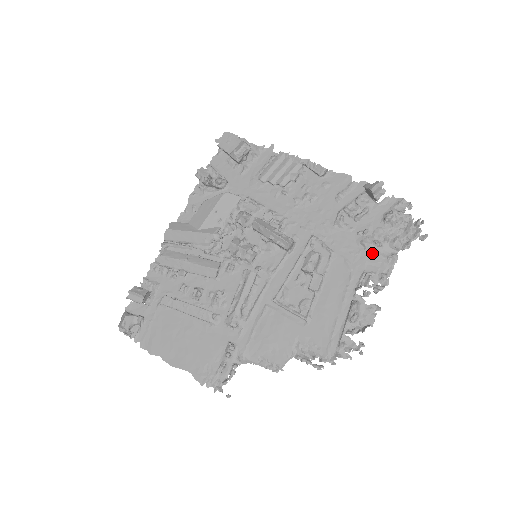
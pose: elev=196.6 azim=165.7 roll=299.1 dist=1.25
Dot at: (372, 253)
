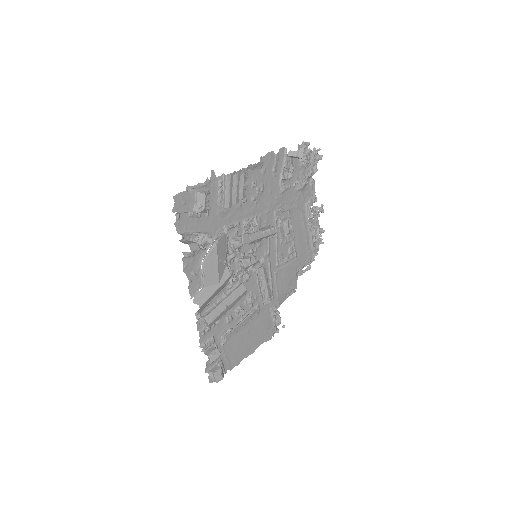
Dot at: (304, 190)
